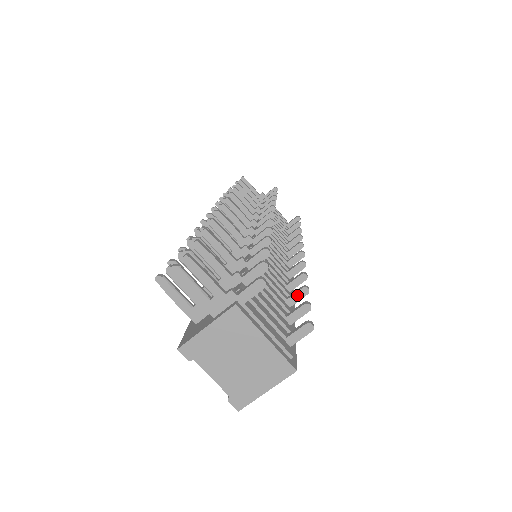
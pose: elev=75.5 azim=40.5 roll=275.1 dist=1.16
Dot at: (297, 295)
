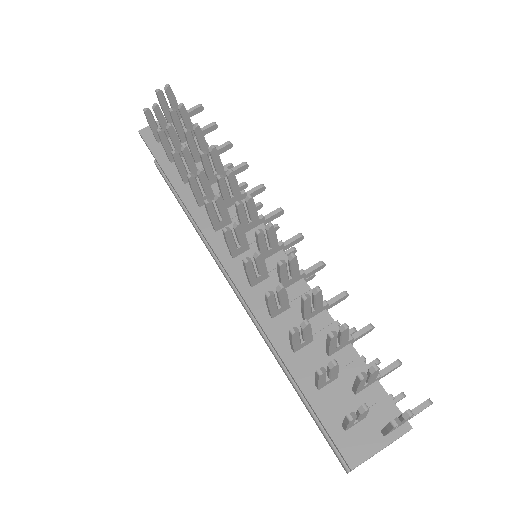
Dot at: occluded
